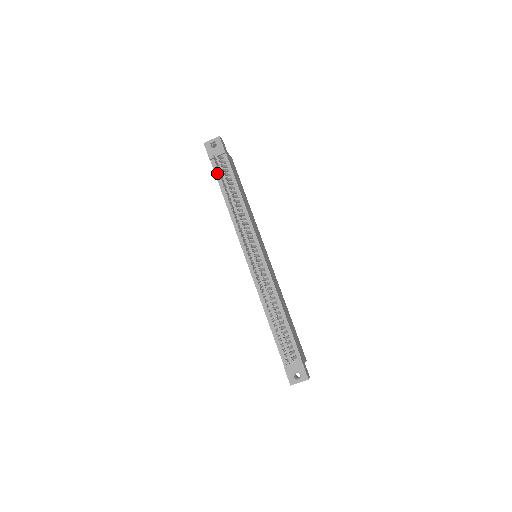
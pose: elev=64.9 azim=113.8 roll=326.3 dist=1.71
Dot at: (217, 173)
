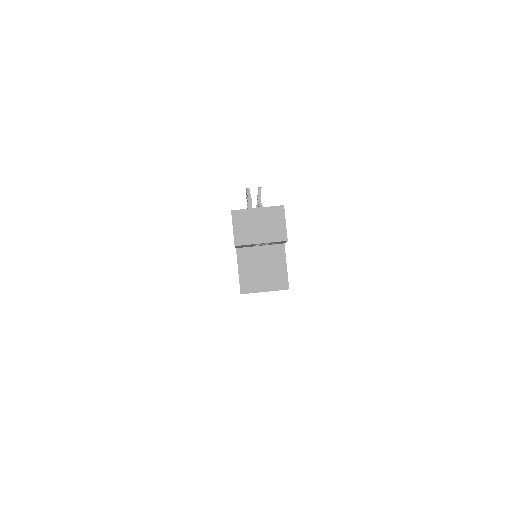
Dot at: occluded
